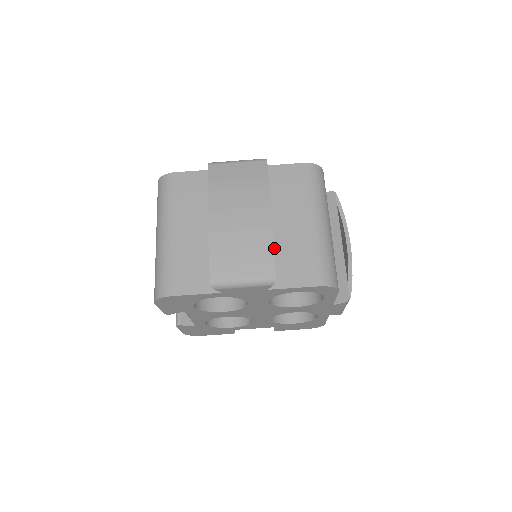
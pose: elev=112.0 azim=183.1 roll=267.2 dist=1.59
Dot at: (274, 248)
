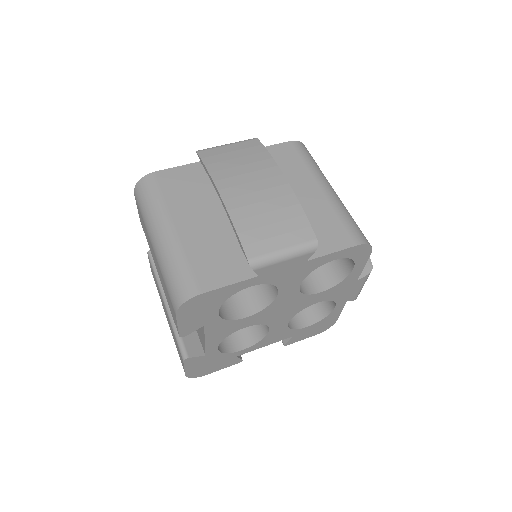
Dot at: occluded
